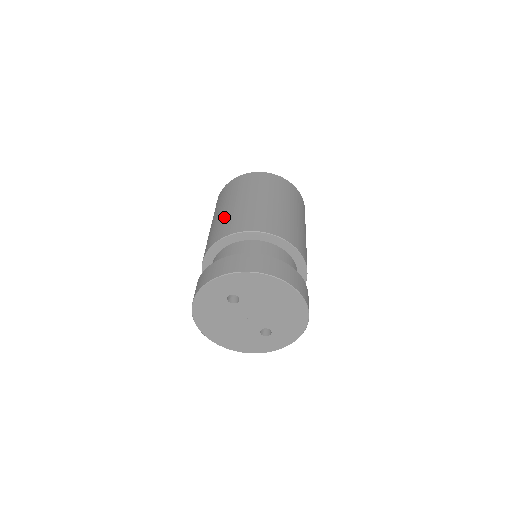
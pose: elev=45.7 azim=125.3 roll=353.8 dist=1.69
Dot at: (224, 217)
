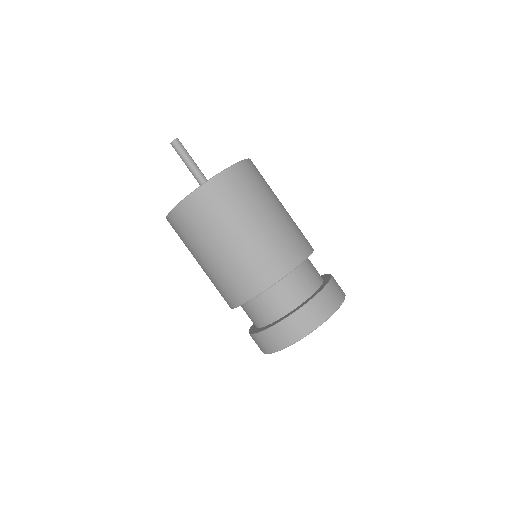
Dot at: (219, 275)
